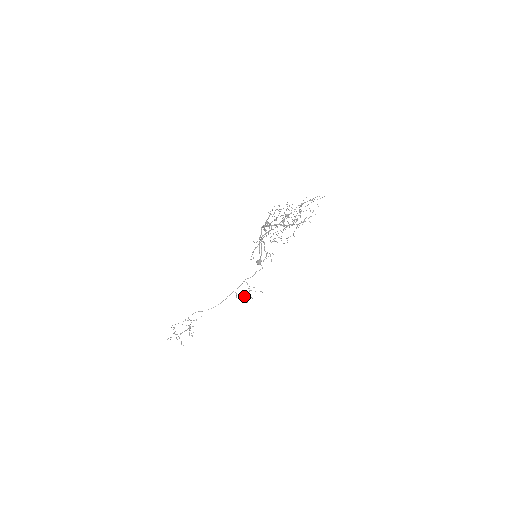
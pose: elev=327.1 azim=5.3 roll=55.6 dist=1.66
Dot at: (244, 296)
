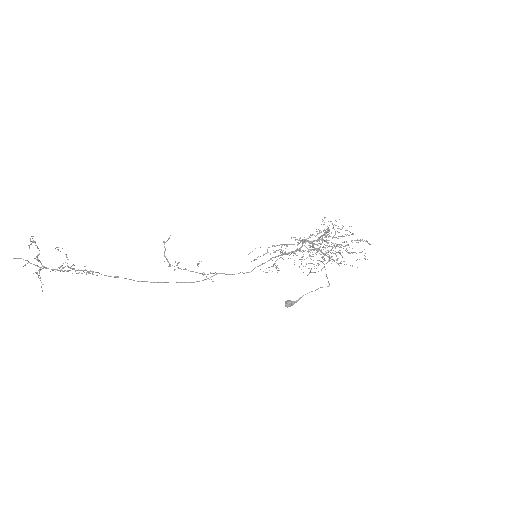
Dot at: (183, 269)
